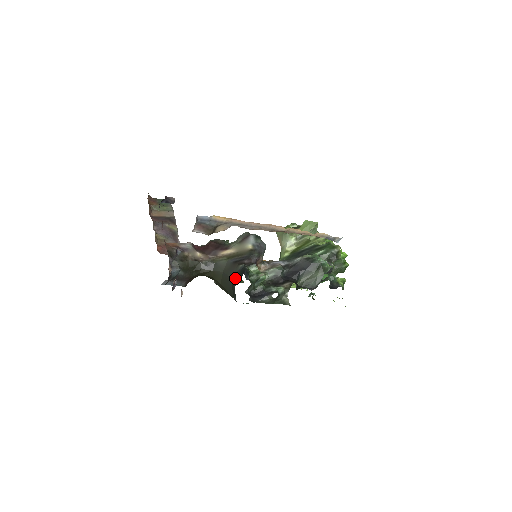
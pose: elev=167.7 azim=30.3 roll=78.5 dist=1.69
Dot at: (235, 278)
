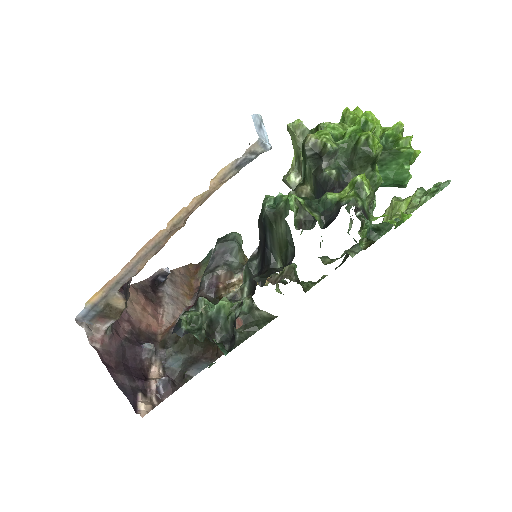
Dot at: occluded
